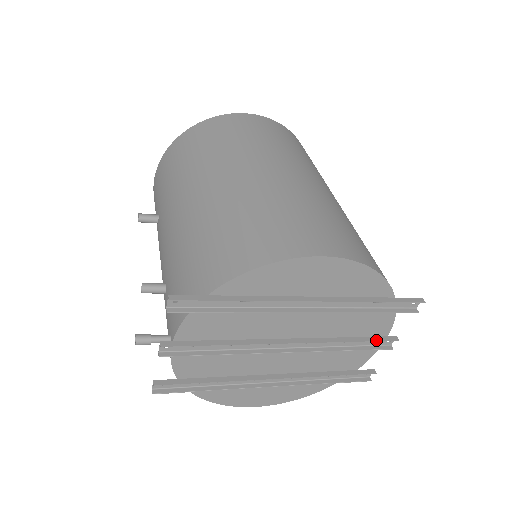
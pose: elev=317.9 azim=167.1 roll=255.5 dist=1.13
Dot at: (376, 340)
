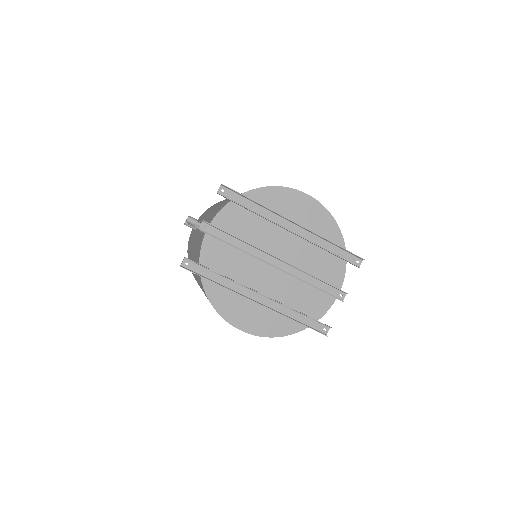
Dot at: (333, 285)
